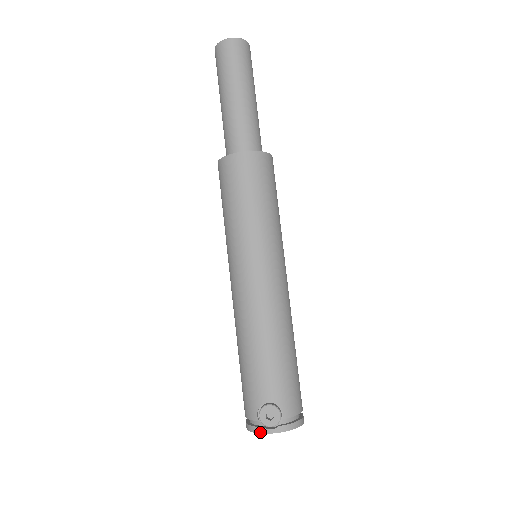
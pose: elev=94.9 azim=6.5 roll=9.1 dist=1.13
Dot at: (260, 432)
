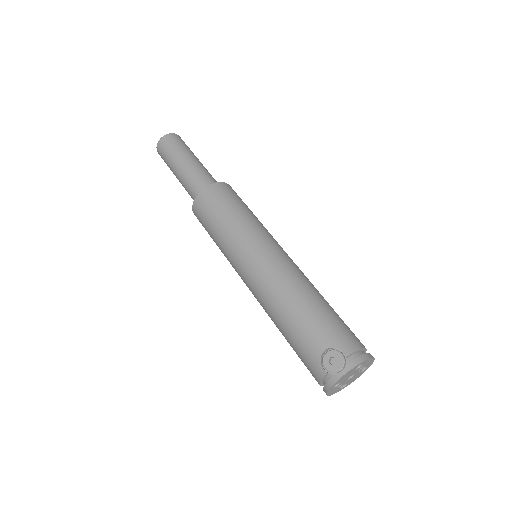
Dot at: (334, 382)
